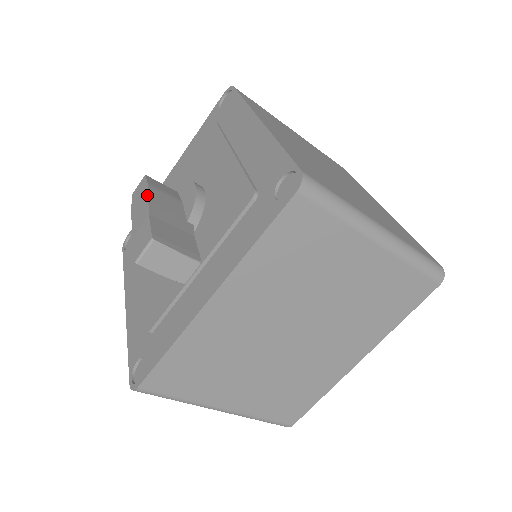
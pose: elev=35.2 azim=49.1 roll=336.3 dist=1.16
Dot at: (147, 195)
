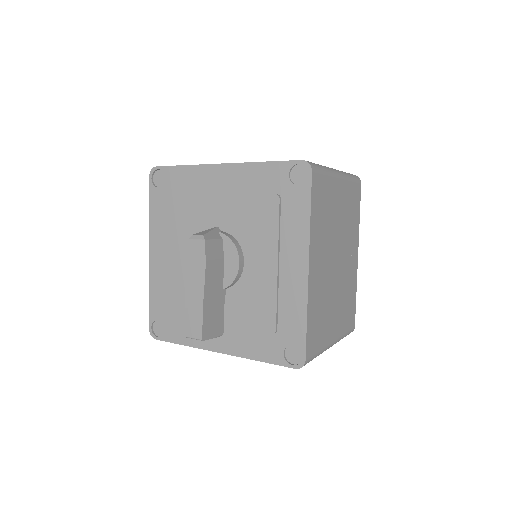
Dot at: (204, 281)
